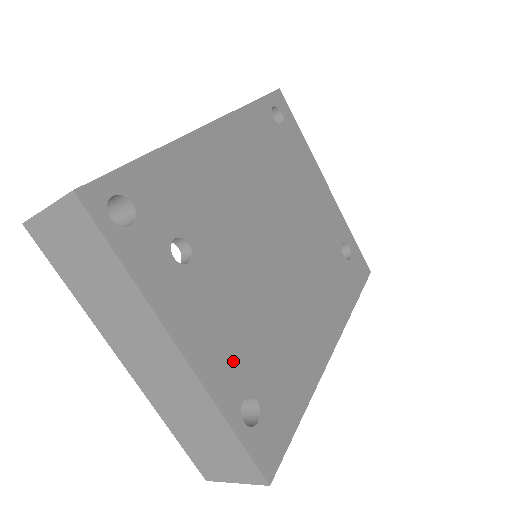
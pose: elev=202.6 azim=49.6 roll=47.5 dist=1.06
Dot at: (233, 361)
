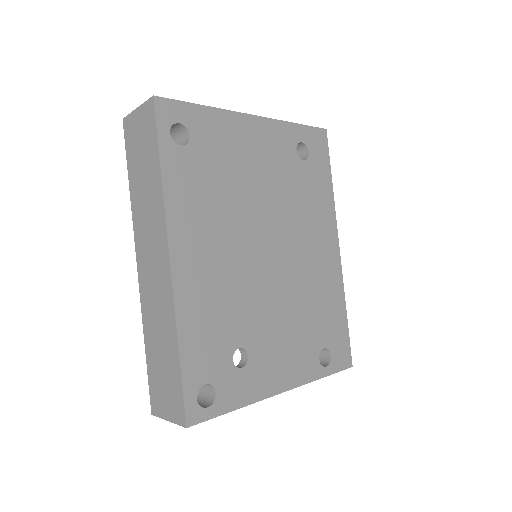
Dot at: (302, 354)
